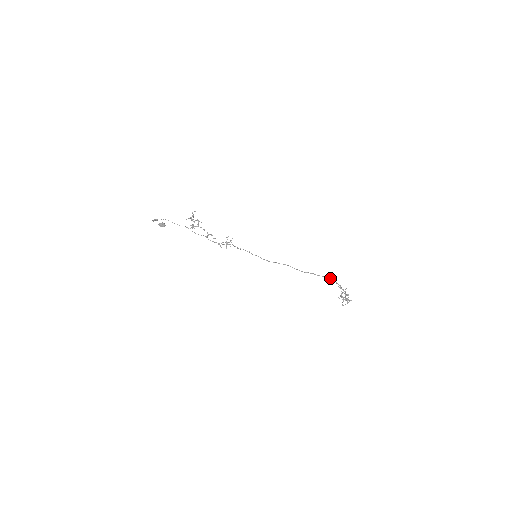
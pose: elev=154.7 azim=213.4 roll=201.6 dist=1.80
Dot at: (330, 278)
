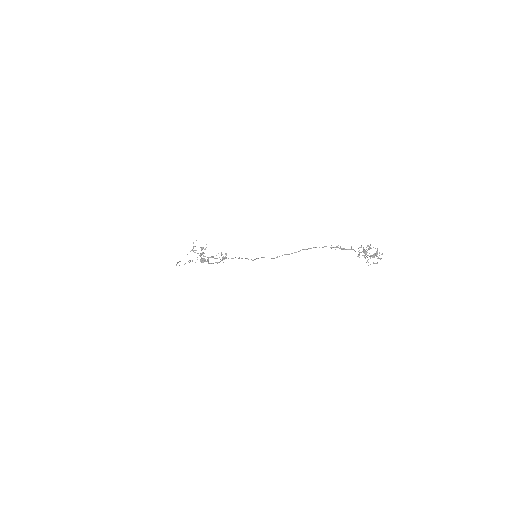
Dot at: occluded
